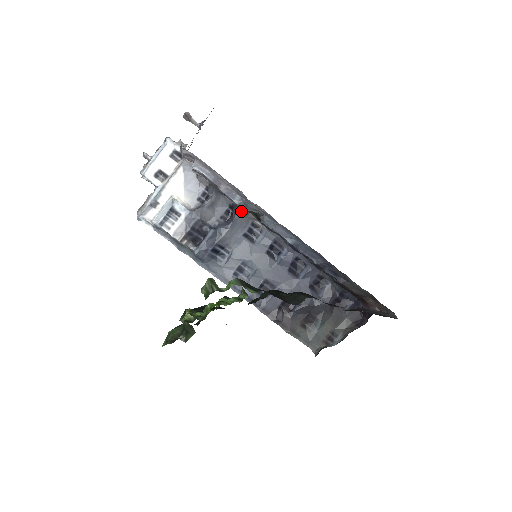
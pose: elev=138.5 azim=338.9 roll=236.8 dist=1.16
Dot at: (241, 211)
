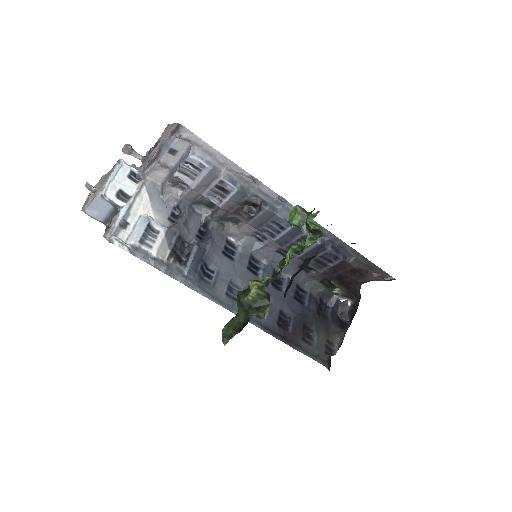
Dot at: (218, 224)
